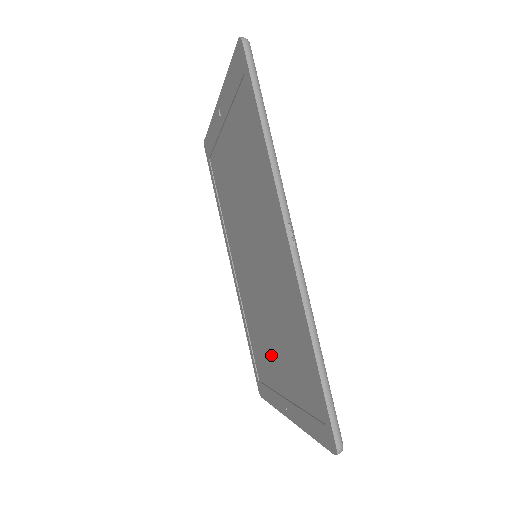
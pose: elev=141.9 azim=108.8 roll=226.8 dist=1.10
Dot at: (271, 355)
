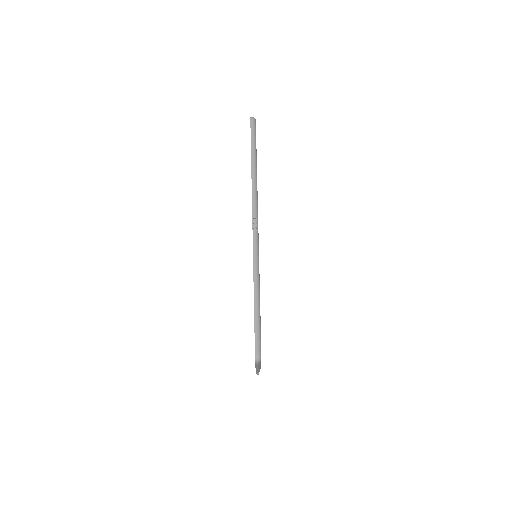
Dot at: occluded
